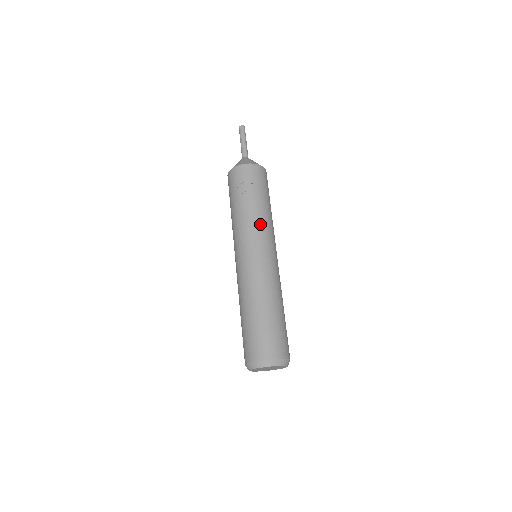
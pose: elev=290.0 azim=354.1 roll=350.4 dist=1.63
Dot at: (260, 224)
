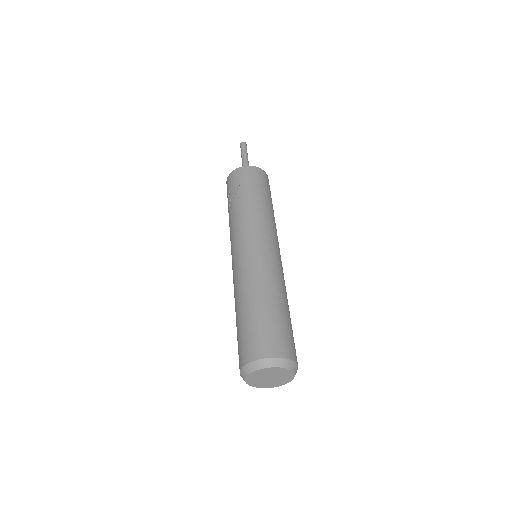
Dot at: (244, 219)
